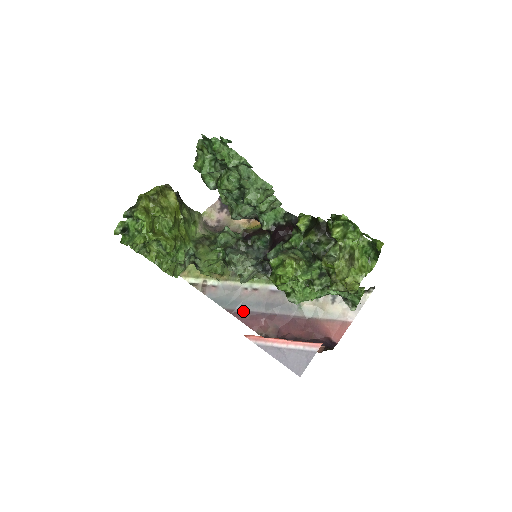
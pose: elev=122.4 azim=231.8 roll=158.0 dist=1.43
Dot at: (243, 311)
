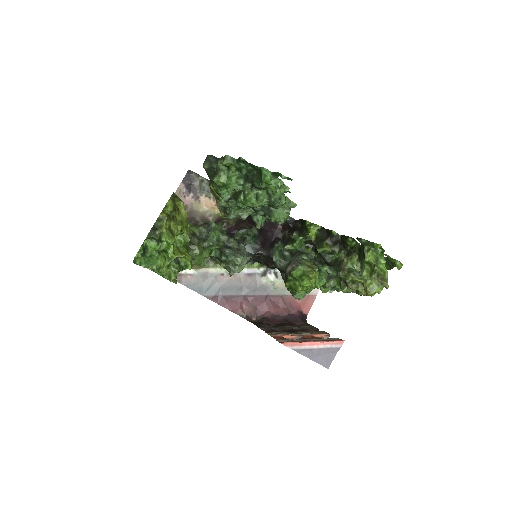
Dot at: (222, 296)
